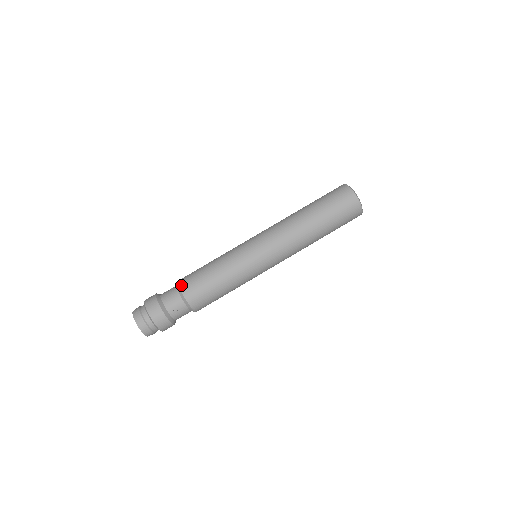
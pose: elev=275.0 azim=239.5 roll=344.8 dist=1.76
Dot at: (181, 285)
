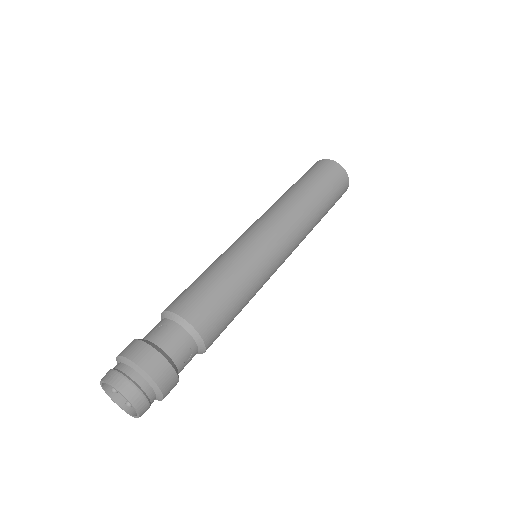
Dot at: occluded
